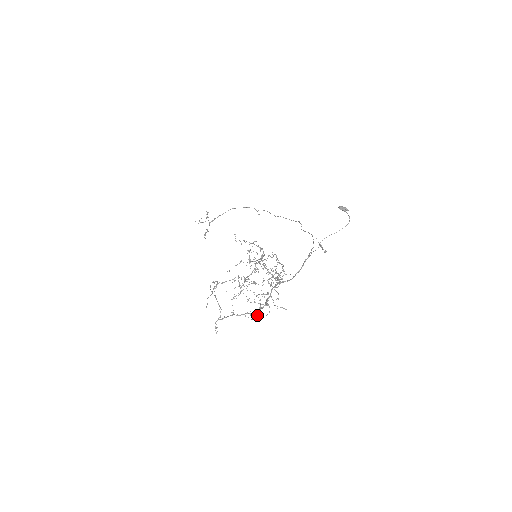
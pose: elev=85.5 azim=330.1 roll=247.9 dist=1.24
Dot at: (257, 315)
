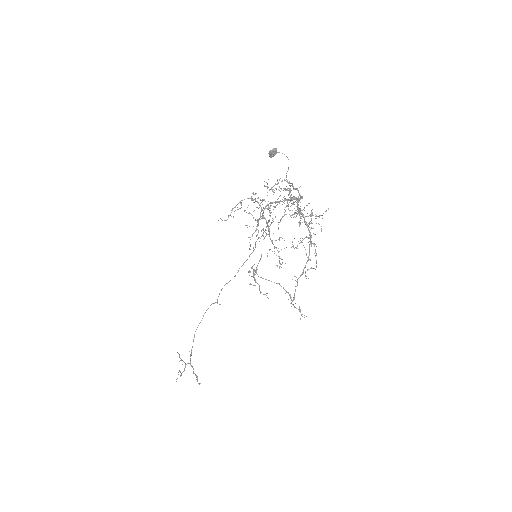
Dot at: (315, 244)
